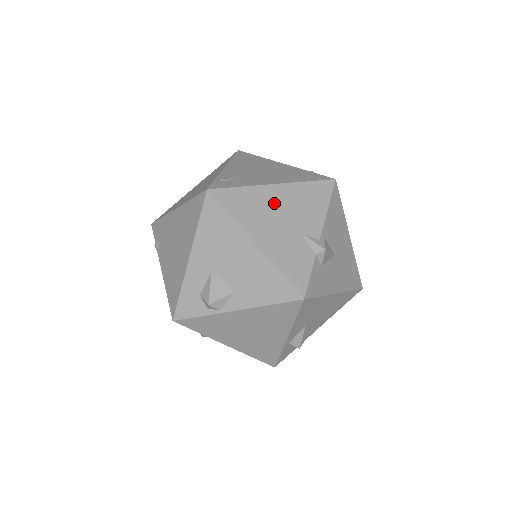
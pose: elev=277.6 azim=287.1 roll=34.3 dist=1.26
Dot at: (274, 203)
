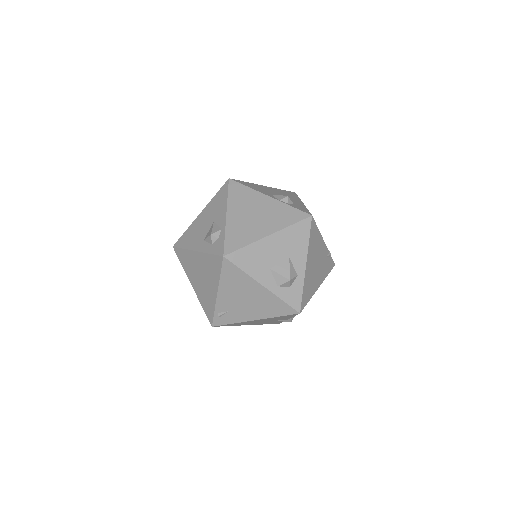
Dot at: occluded
